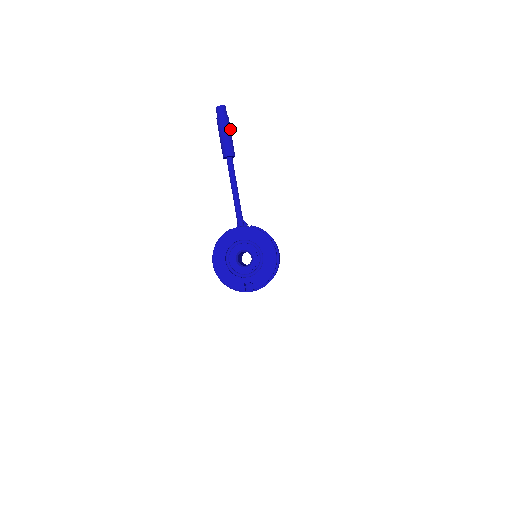
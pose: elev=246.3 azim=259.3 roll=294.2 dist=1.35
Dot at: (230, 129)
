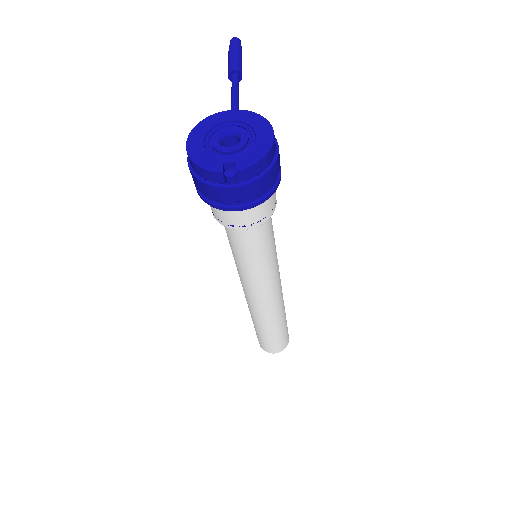
Dot at: (241, 56)
